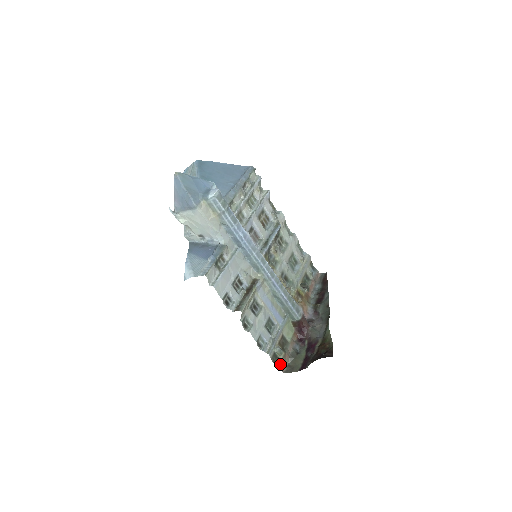
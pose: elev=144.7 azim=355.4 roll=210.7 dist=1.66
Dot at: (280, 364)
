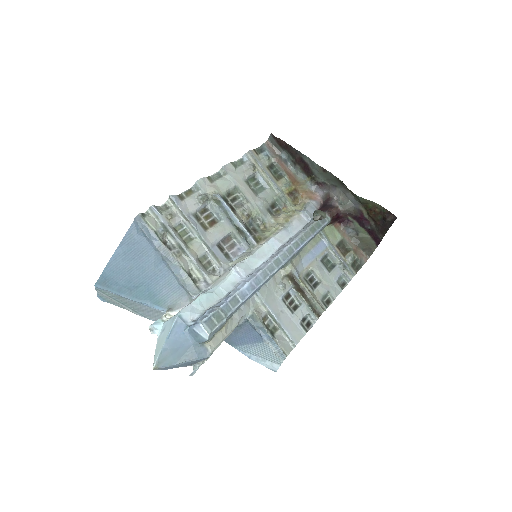
Dot at: (360, 261)
